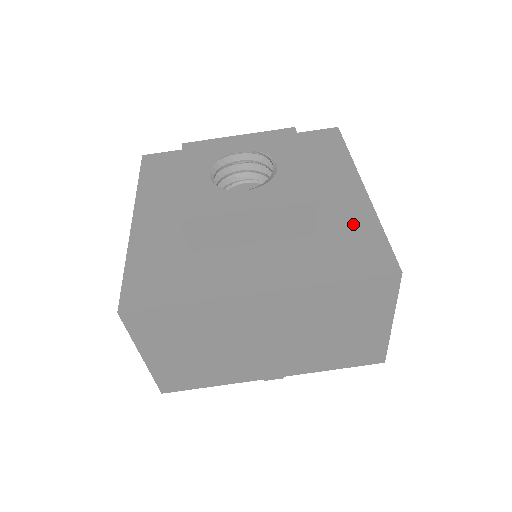
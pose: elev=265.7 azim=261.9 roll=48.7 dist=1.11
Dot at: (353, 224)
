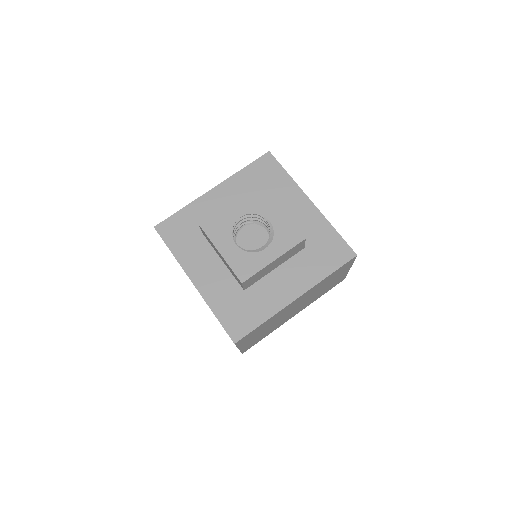
Dot at: (319, 233)
